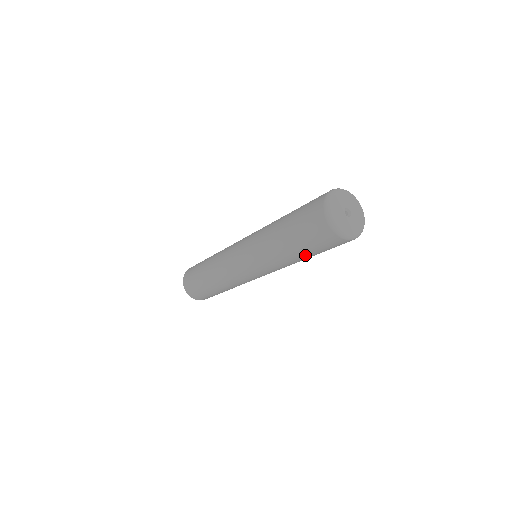
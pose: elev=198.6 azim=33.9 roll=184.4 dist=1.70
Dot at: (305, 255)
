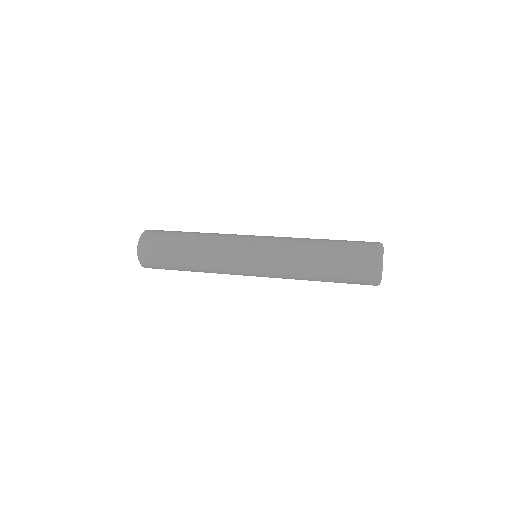
Dot at: occluded
